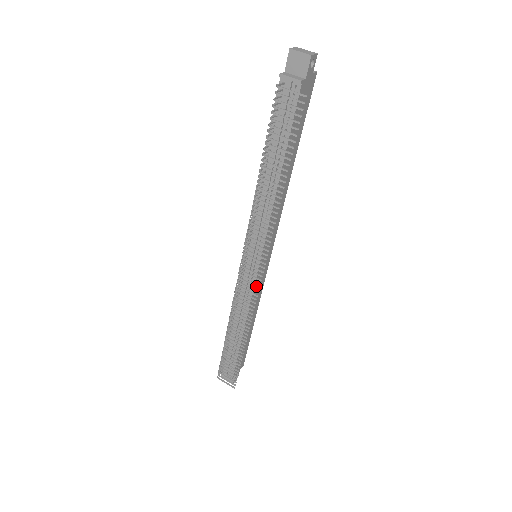
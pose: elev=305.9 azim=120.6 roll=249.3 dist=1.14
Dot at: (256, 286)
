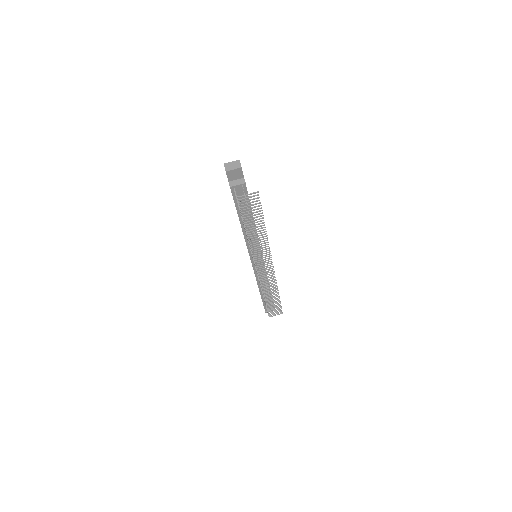
Dot at: occluded
